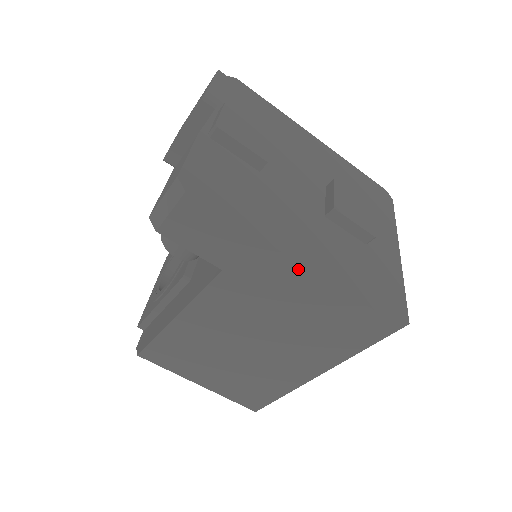
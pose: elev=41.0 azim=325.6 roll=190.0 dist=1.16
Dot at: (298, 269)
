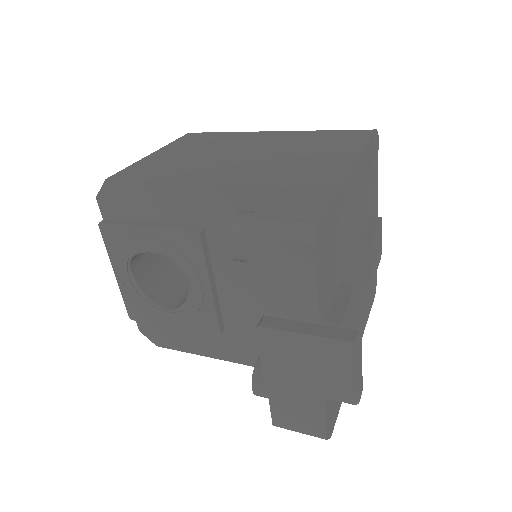
Dot at: occluded
